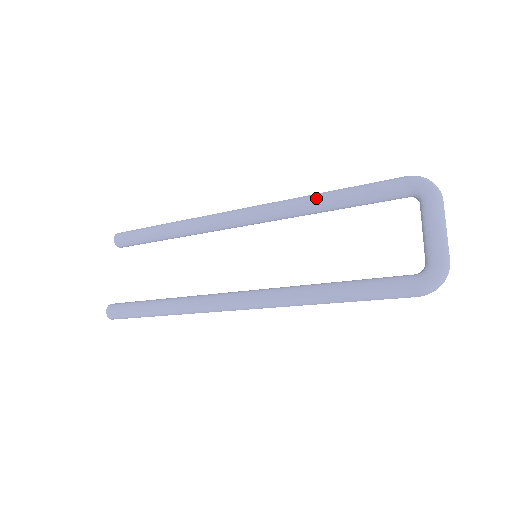
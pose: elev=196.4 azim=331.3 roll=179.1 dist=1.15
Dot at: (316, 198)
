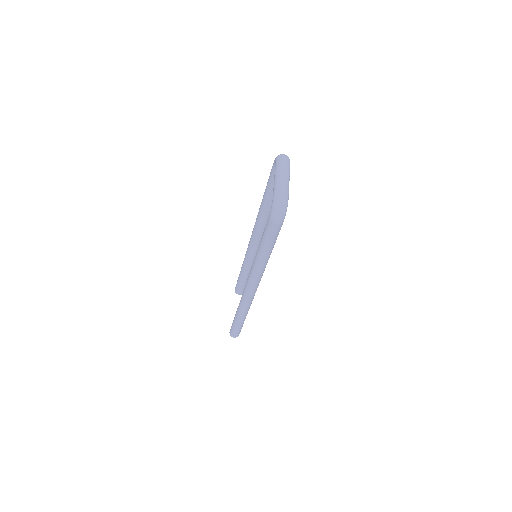
Dot at: (261, 203)
